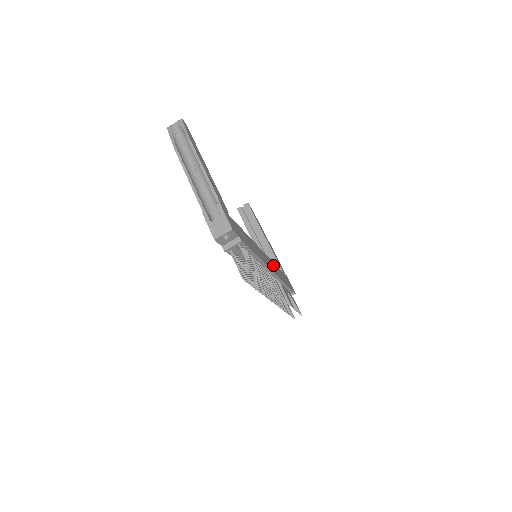
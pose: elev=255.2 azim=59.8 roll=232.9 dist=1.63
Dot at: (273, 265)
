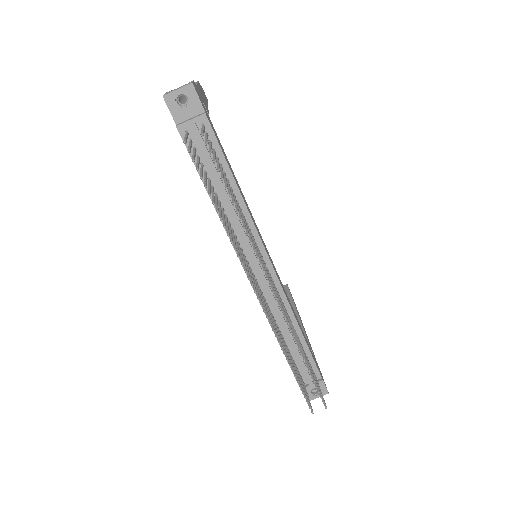
Dot at: (285, 292)
